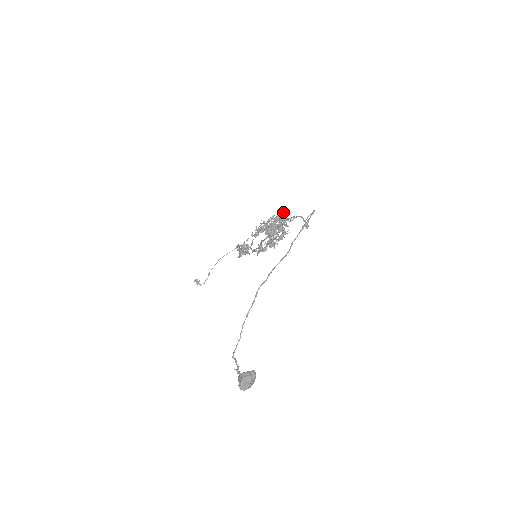
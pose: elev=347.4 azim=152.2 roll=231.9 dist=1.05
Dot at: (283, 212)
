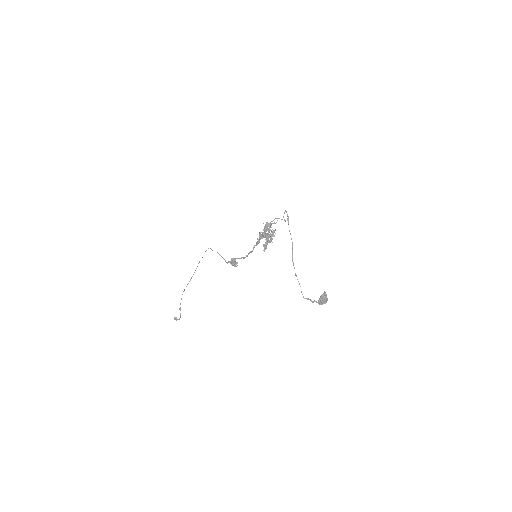
Dot at: (266, 222)
